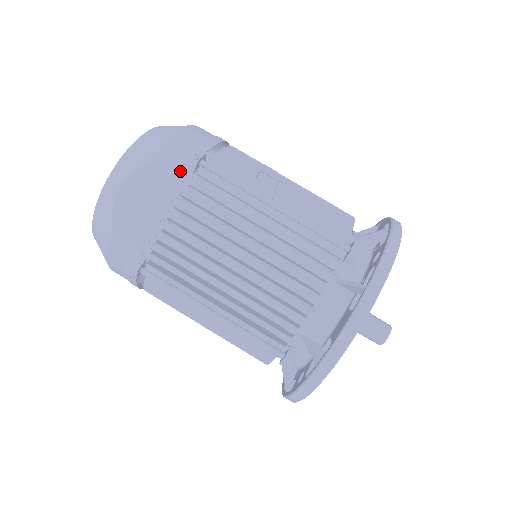
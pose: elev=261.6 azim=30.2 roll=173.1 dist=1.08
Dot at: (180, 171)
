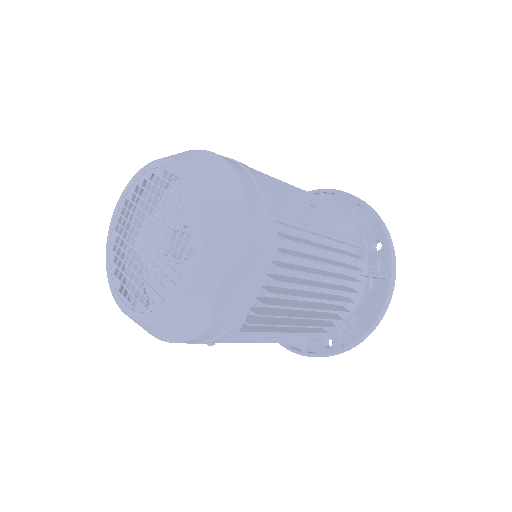
Dot at: (273, 242)
